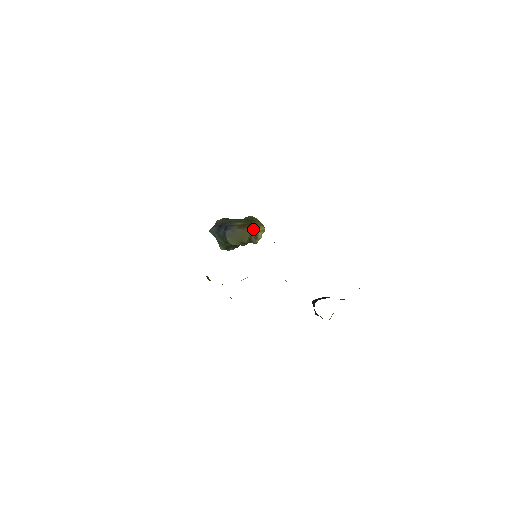
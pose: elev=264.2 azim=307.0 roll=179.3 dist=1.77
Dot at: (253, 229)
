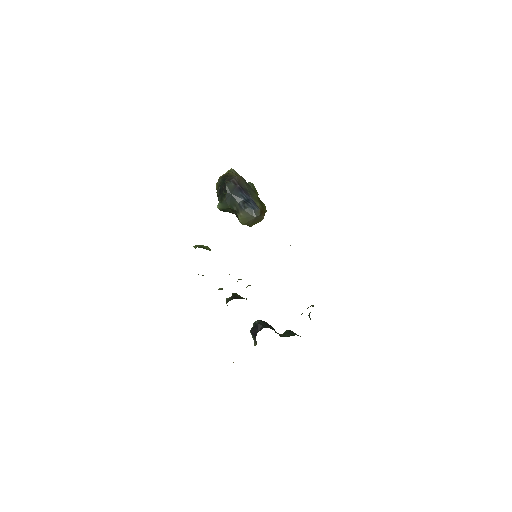
Dot at: occluded
